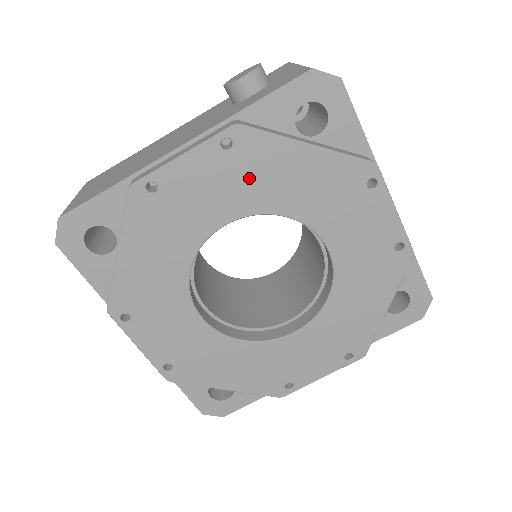
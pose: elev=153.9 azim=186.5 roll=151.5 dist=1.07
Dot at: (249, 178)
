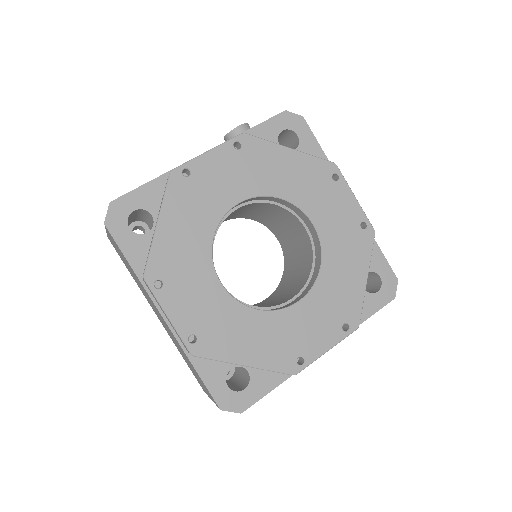
Dot at: (254, 169)
